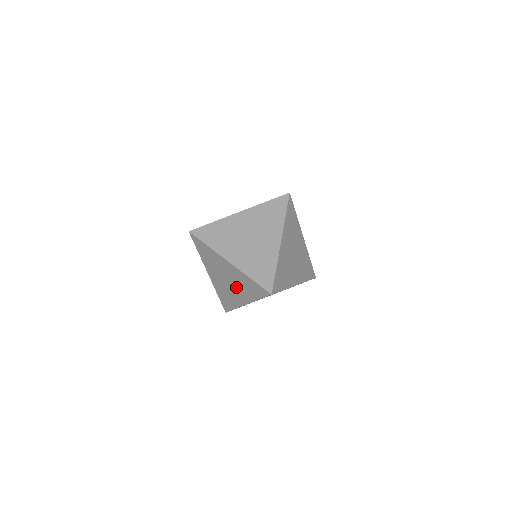
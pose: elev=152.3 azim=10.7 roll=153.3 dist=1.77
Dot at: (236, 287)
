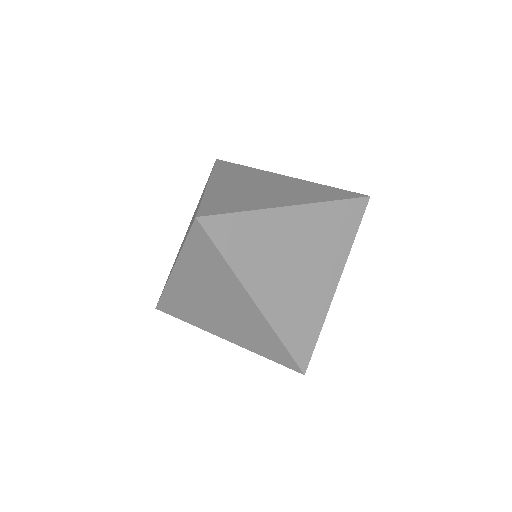
Dot at: (228, 321)
